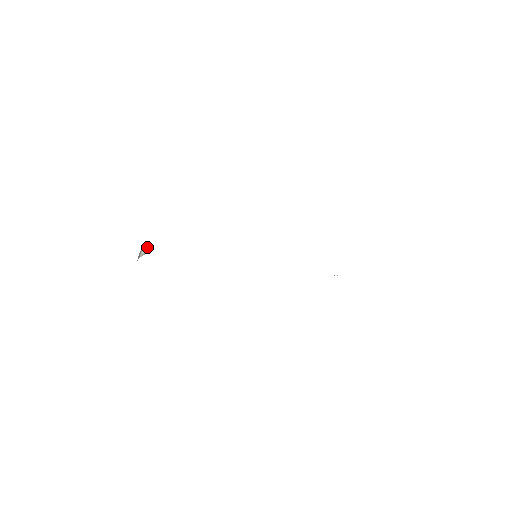
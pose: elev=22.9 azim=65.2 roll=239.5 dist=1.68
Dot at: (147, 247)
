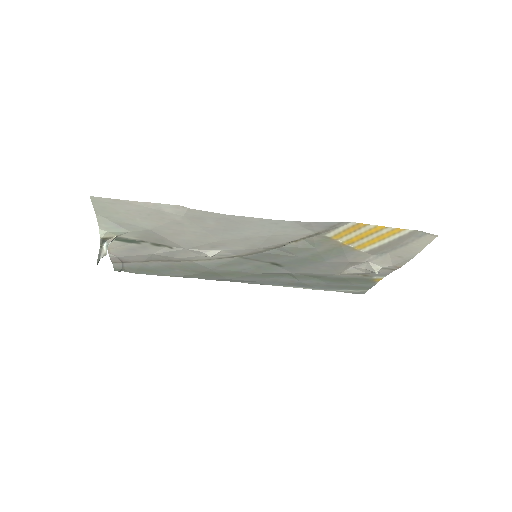
Dot at: (109, 240)
